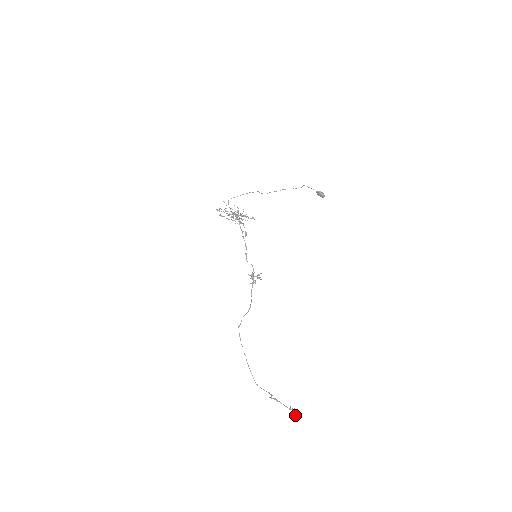
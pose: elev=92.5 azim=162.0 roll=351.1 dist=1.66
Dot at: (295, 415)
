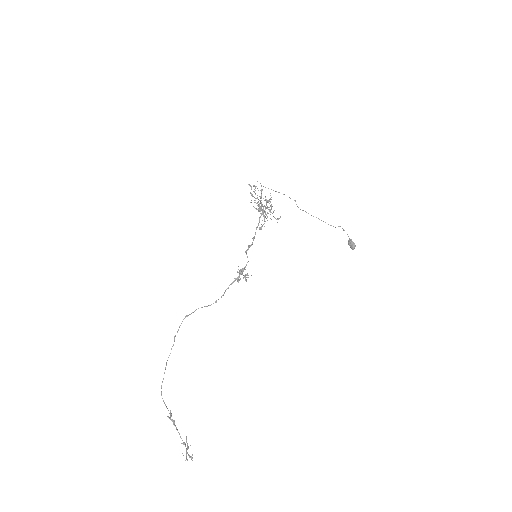
Dot at: (186, 454)
